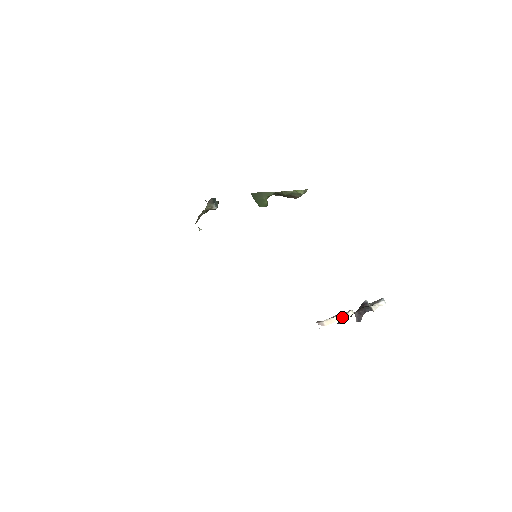
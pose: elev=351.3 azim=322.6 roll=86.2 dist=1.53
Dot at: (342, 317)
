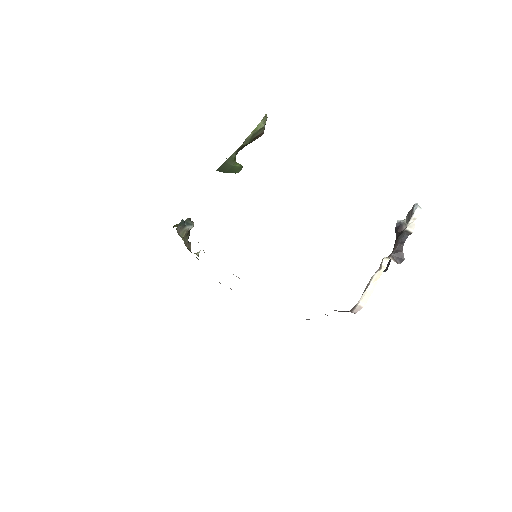
Dot at: (378, 278)
